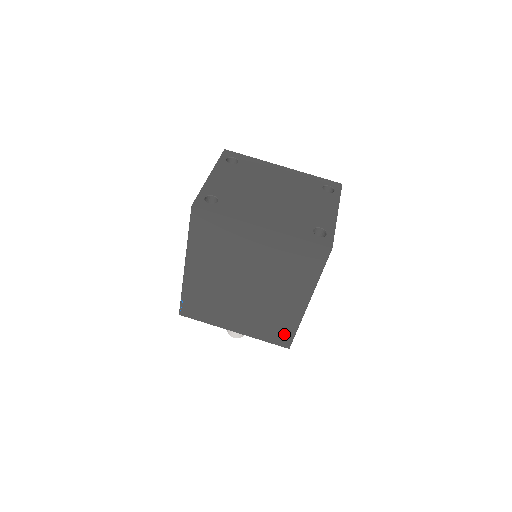
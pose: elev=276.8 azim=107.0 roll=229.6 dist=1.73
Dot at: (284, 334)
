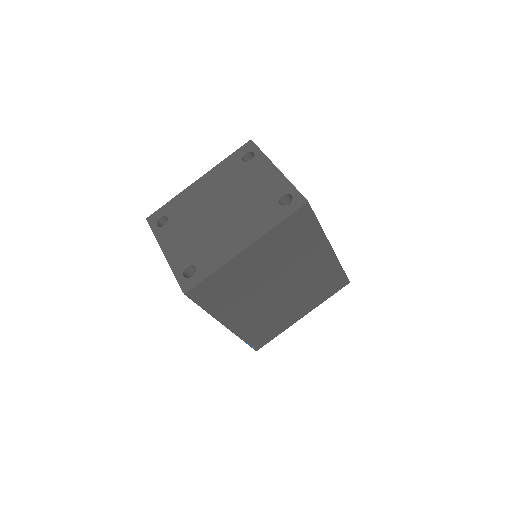
Dot at: (337, 280)
